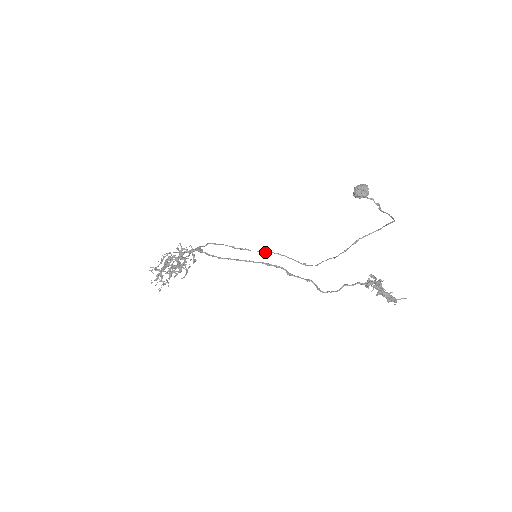
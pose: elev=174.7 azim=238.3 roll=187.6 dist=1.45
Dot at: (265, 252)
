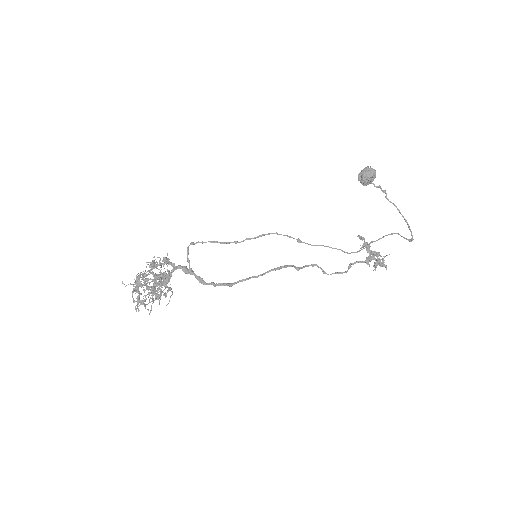
Dot at: occluded
